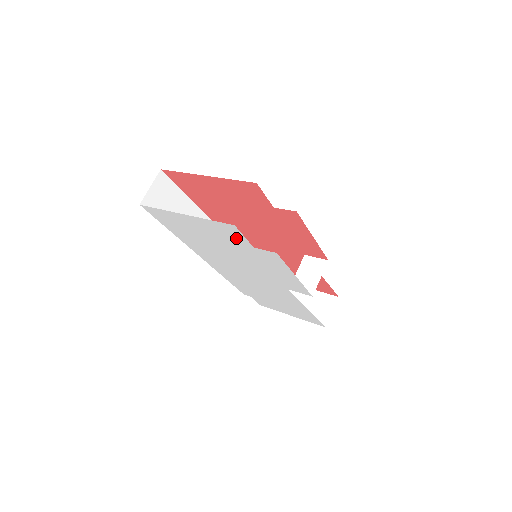
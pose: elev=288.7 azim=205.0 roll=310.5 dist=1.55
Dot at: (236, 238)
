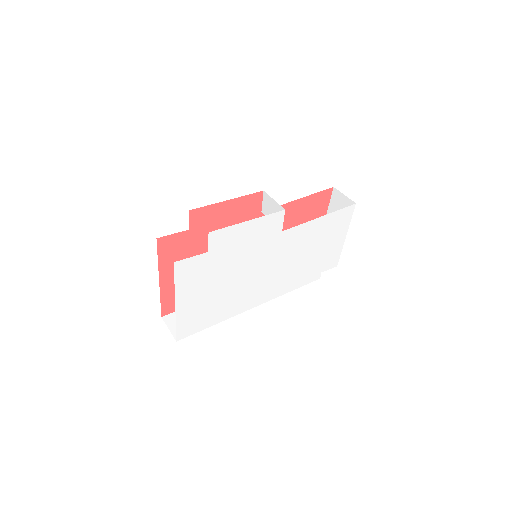
Dot at: (198, 265)
